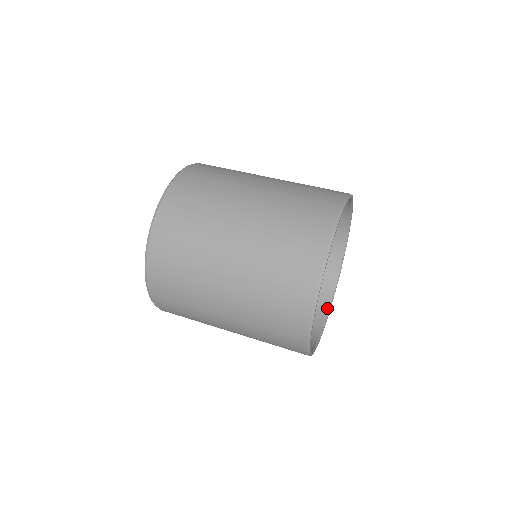
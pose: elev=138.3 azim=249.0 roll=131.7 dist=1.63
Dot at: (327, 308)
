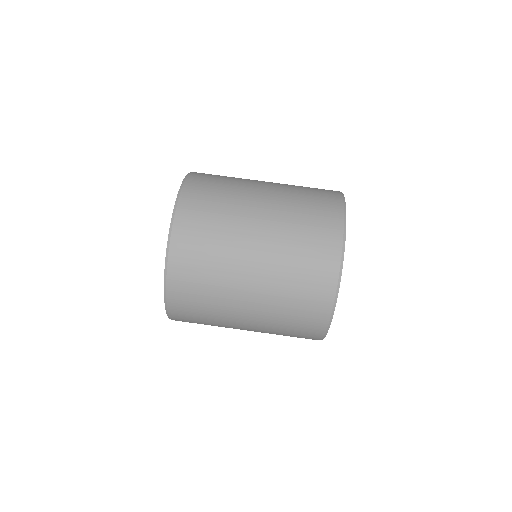
Dot at: occluded
